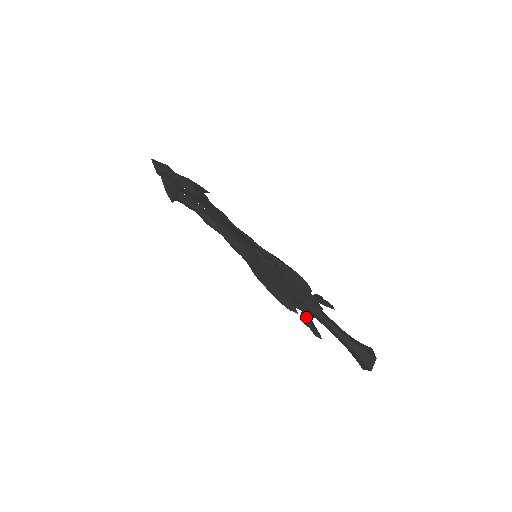
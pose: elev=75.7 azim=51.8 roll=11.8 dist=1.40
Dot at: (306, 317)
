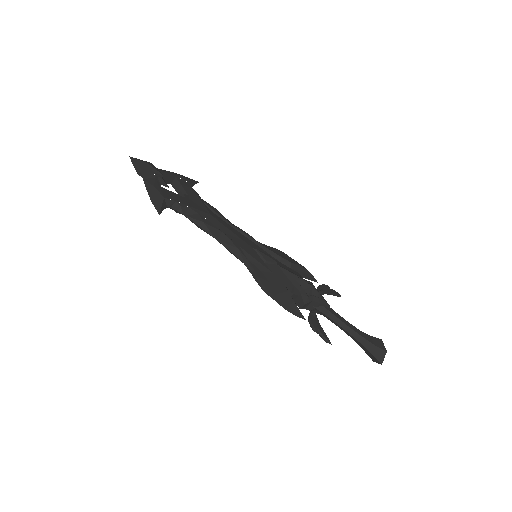
Dot at: (314, 322)
